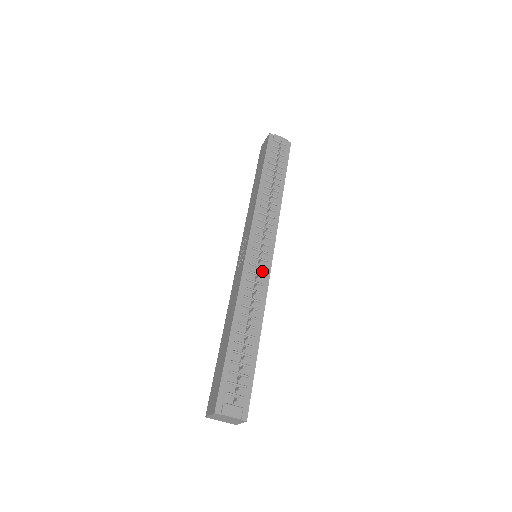
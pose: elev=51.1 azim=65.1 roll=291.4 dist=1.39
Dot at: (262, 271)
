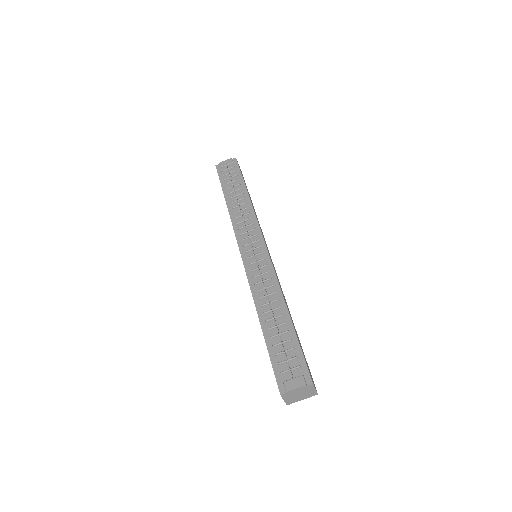
Dot at: (262, 263)
